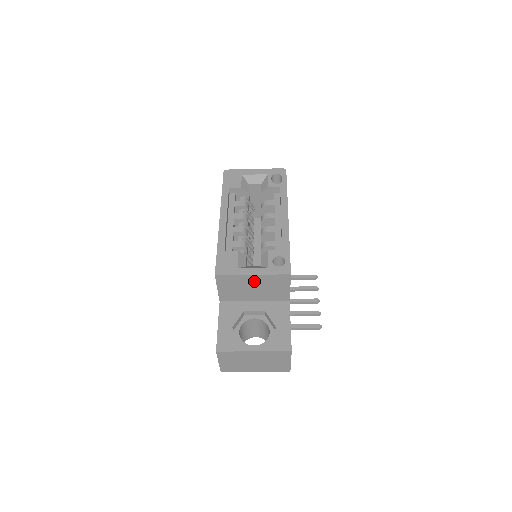
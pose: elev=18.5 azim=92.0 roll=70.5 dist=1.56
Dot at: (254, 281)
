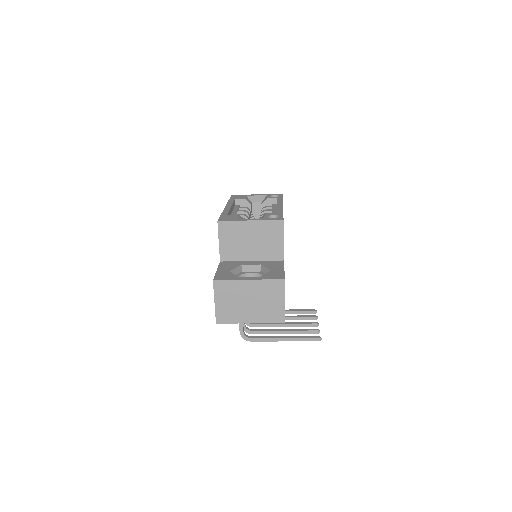
Dot at: (251, 230)
